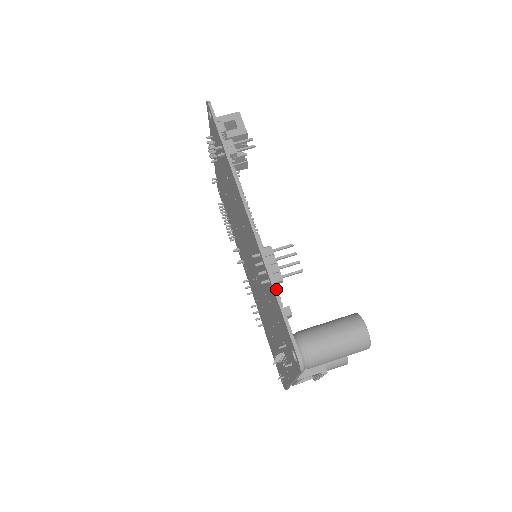
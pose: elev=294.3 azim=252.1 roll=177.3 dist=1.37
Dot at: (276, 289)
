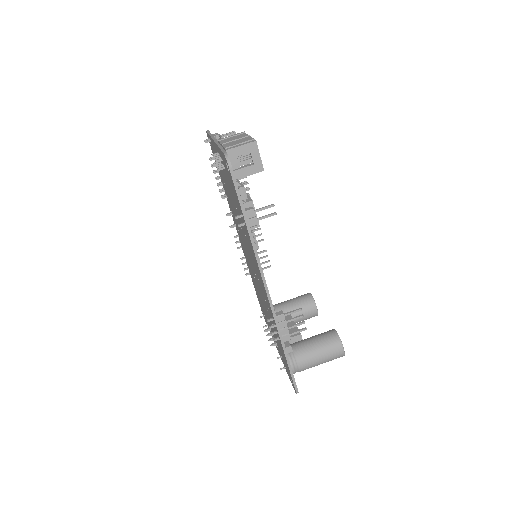
Dot at: (285, 350)
